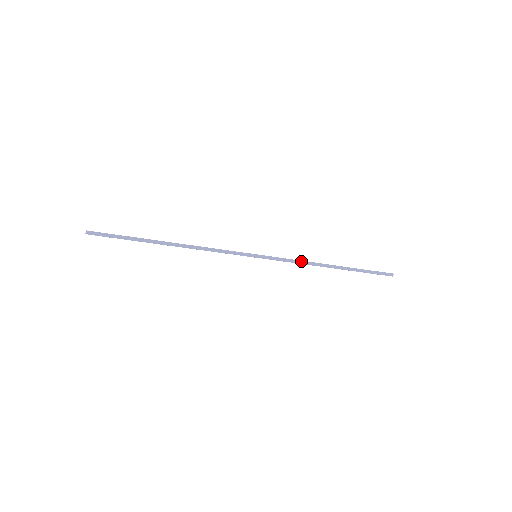
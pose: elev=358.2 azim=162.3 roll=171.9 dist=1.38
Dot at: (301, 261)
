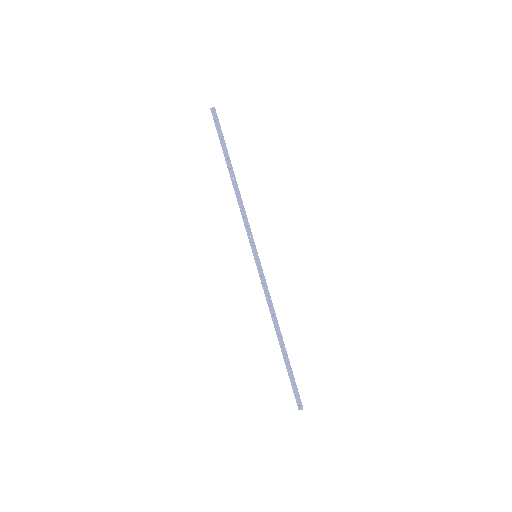
Dot at: occluded
